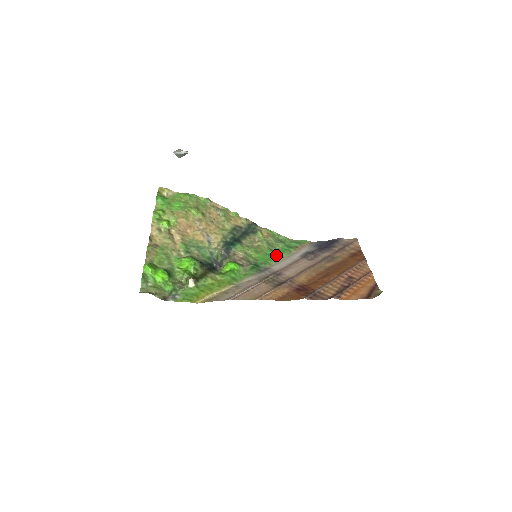
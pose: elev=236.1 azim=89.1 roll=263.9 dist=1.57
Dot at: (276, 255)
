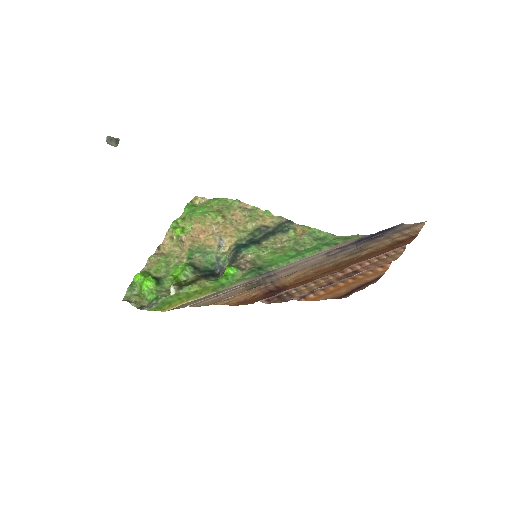
Dot at: (296, 255)
